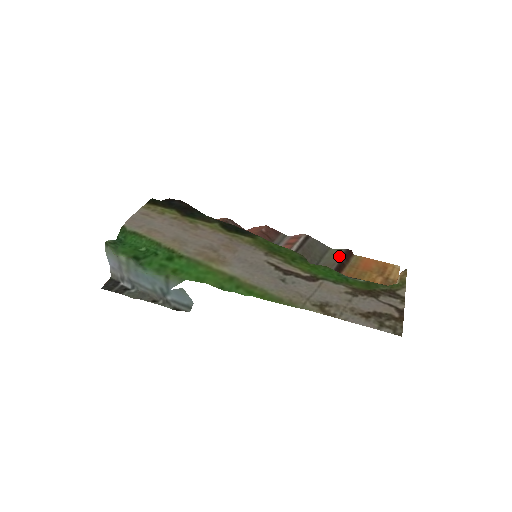
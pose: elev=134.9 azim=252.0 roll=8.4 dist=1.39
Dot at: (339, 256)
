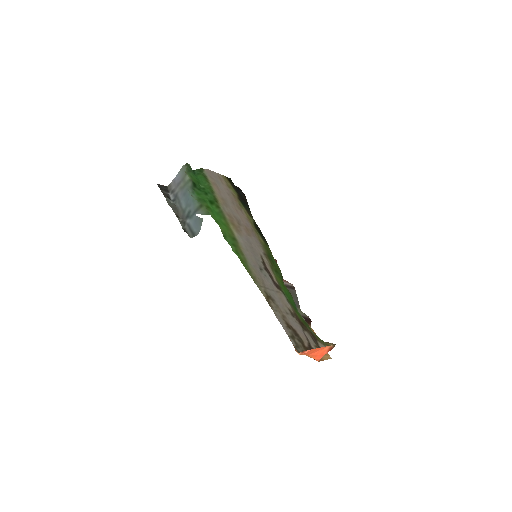
Dot at: (301, 314)
